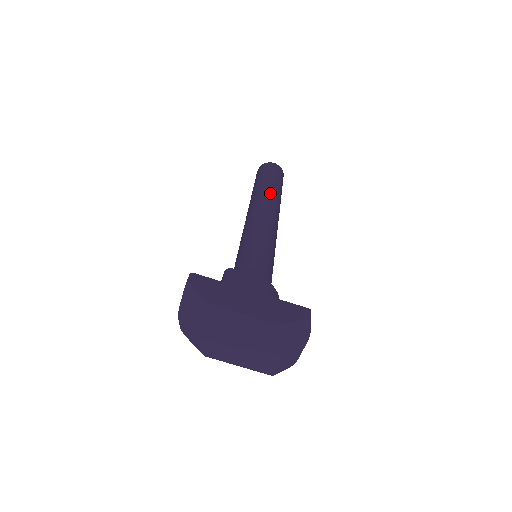
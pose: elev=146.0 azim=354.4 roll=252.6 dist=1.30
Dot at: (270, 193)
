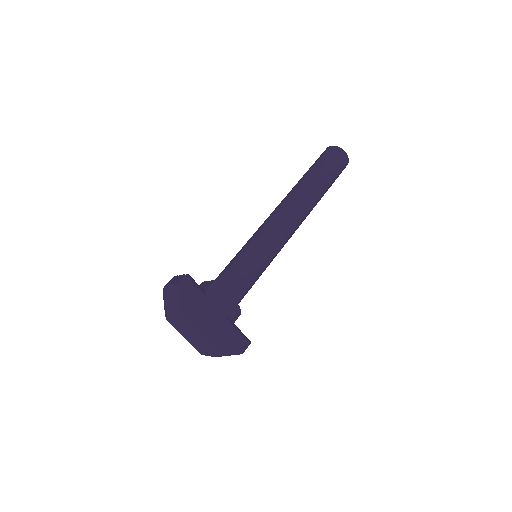
Dot at: (313, 196)
